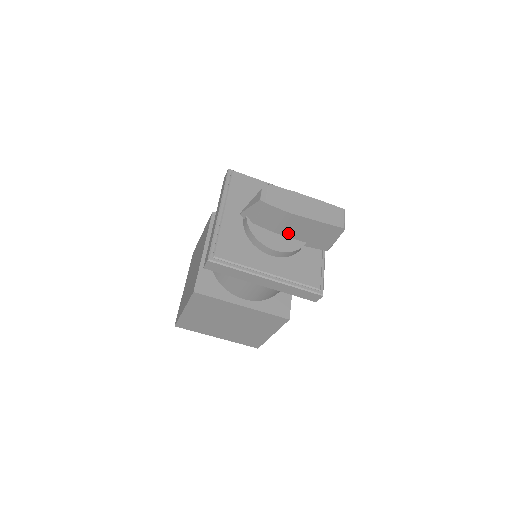
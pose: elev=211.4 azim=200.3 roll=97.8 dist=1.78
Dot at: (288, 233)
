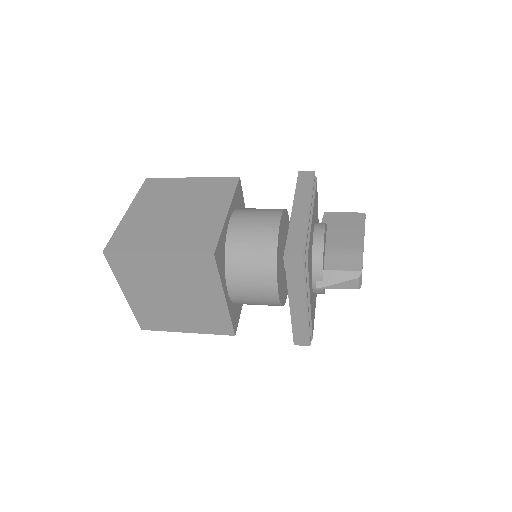
Dot at: occluded
